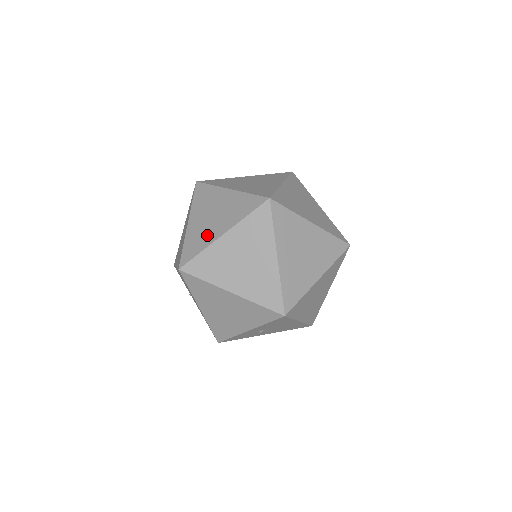
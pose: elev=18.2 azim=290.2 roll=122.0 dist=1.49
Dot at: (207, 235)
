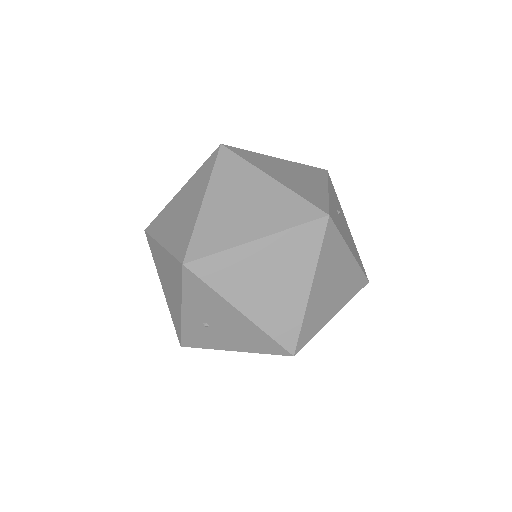
Dot at: occluded
